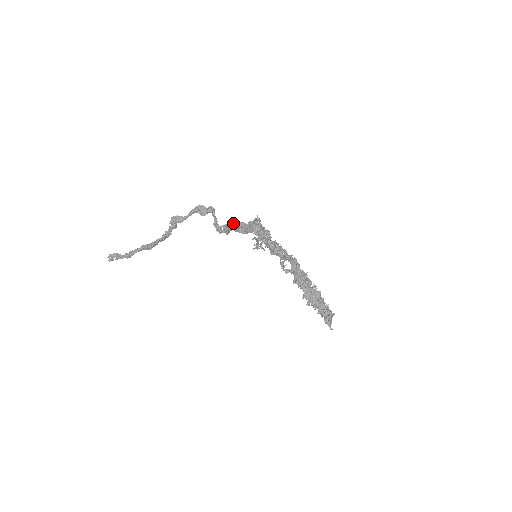
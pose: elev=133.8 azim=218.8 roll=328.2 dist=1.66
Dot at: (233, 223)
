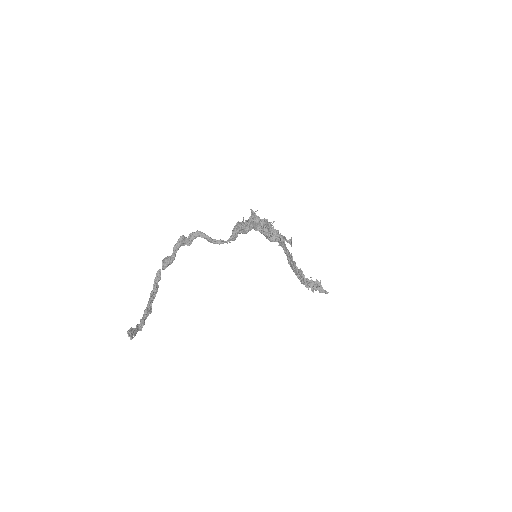
Dot at: (239, 224)
